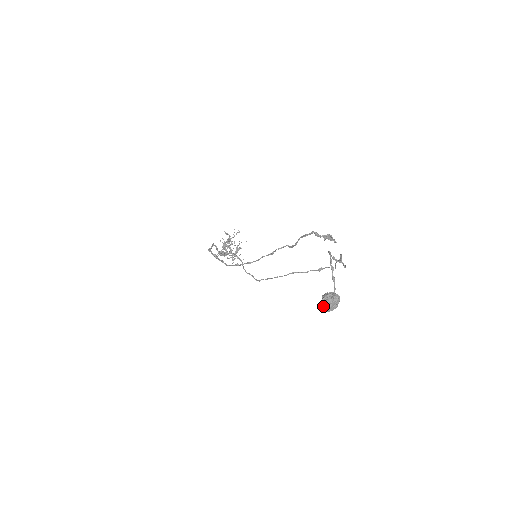
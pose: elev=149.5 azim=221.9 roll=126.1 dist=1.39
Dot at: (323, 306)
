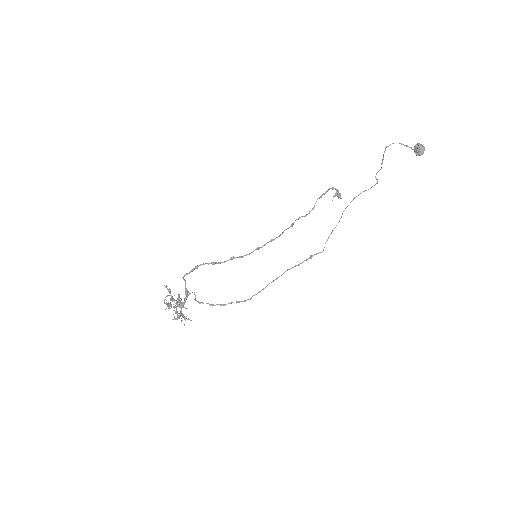
Dot at: (422, 146)
